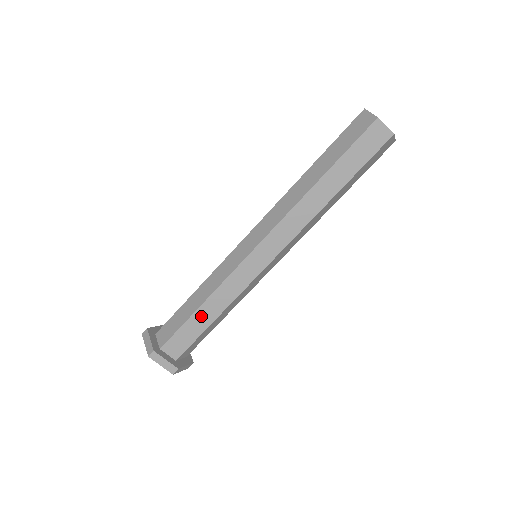
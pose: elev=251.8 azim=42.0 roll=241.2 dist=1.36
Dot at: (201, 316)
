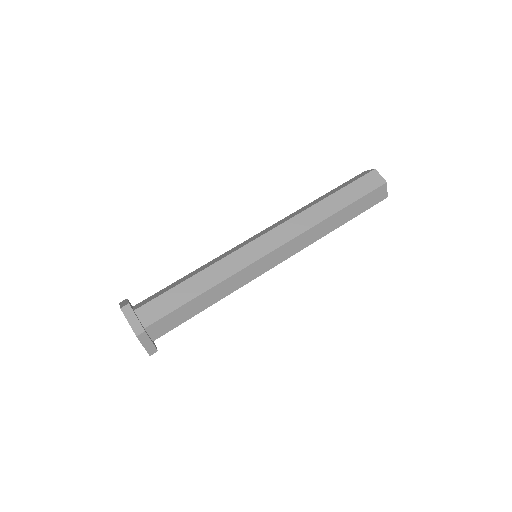
Dot at: (189, 287)
